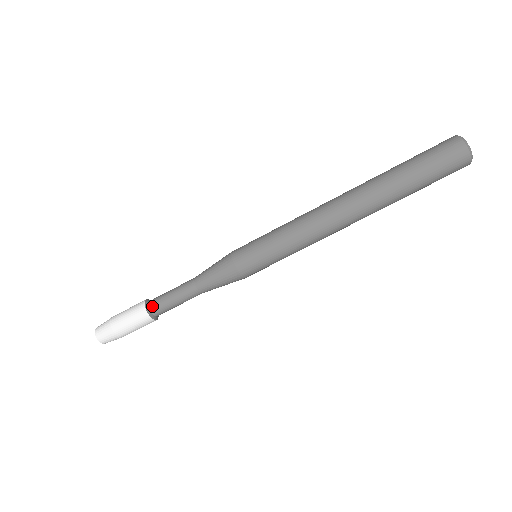
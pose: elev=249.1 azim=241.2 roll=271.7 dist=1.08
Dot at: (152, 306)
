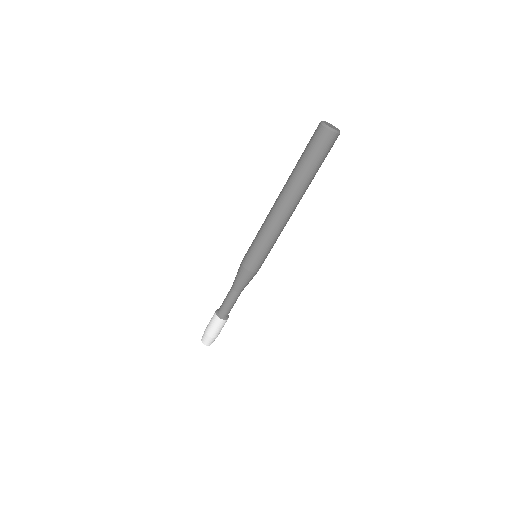
Dot at: (219, 310)
